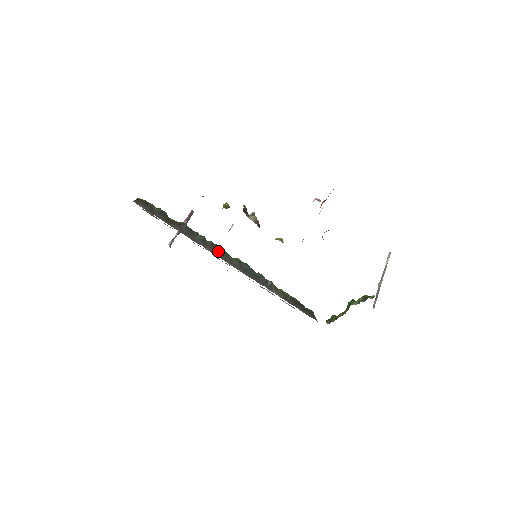
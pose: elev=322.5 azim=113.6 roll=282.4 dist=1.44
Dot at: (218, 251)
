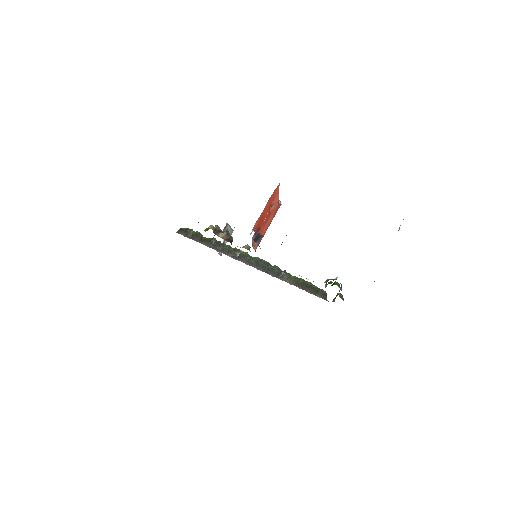
Dot at: (239, 255)
